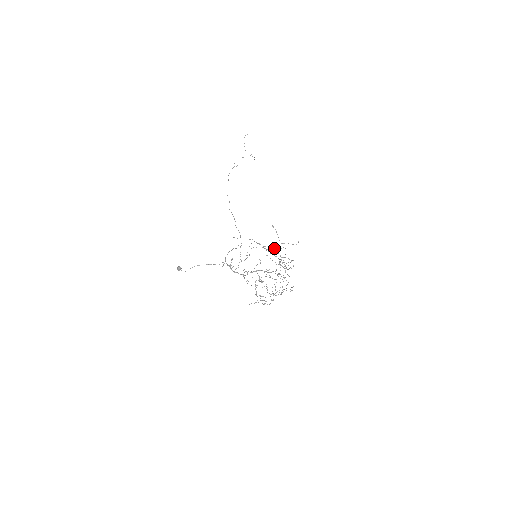
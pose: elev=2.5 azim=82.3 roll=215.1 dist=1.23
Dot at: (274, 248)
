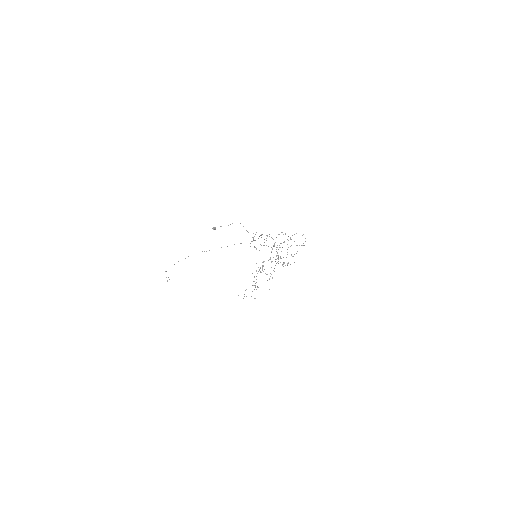
Dot at: occluded
